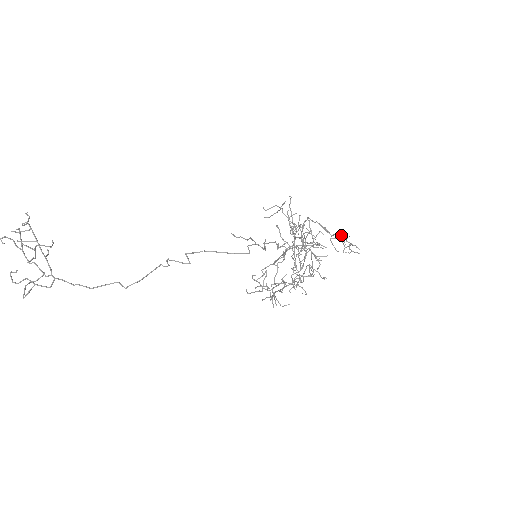
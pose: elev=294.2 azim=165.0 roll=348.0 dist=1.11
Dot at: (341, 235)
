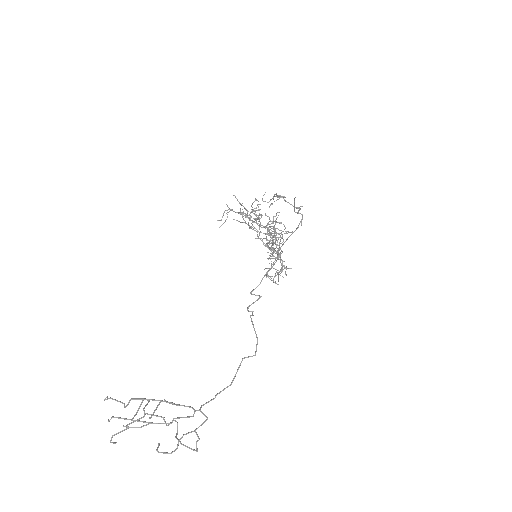
Dot at: occluded
